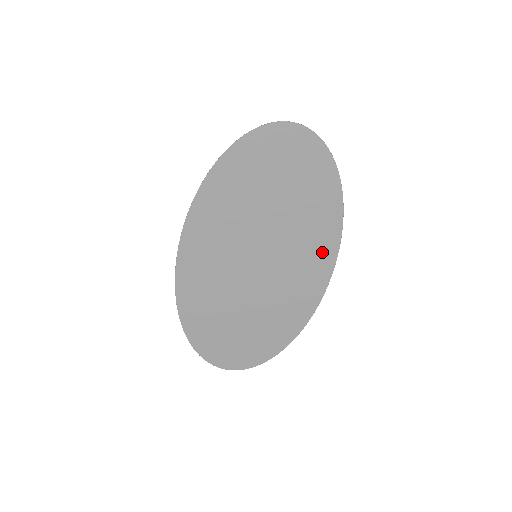
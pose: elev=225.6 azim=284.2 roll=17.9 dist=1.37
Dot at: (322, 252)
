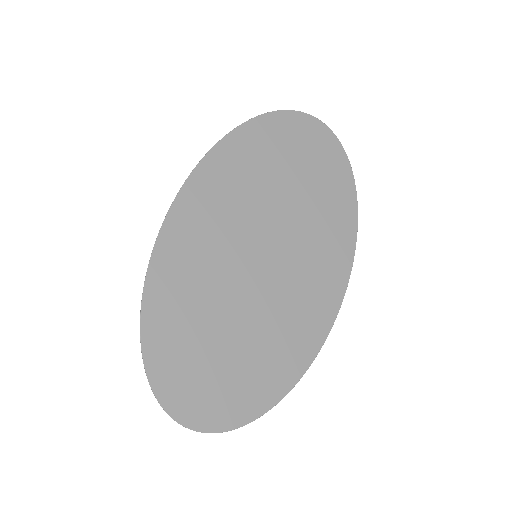
Dot at: (335, 260)
